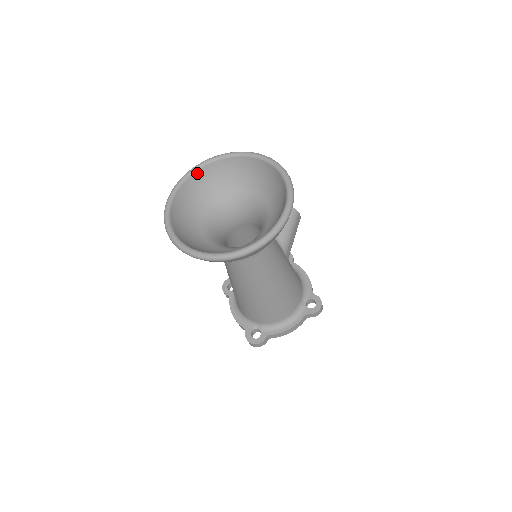
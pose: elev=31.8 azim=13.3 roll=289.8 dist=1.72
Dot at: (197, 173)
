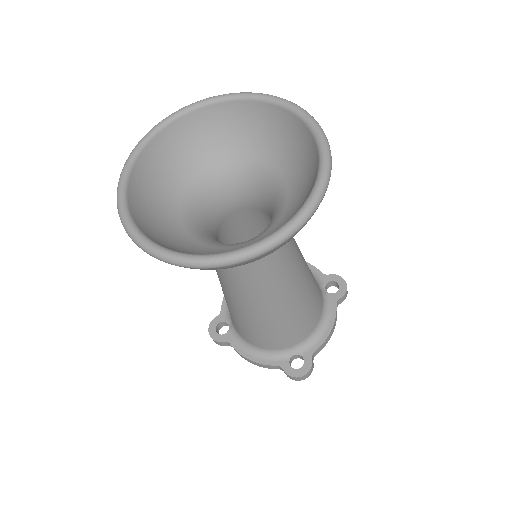
Dot at: (137, 164)
